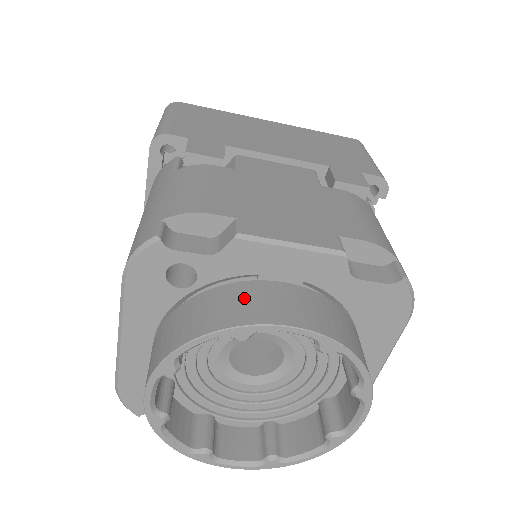
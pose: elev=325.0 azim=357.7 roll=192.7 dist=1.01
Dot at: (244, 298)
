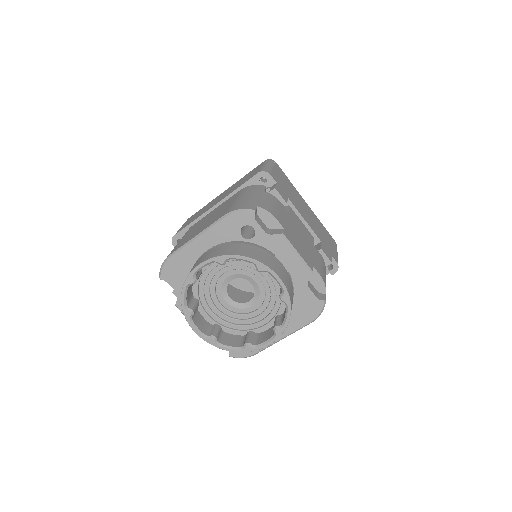
Dot at: (268, 258)
